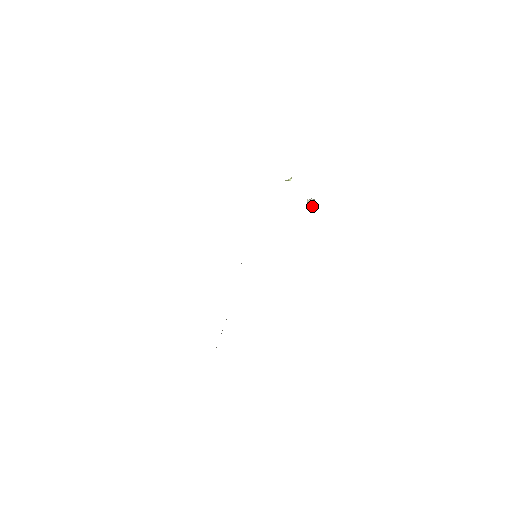
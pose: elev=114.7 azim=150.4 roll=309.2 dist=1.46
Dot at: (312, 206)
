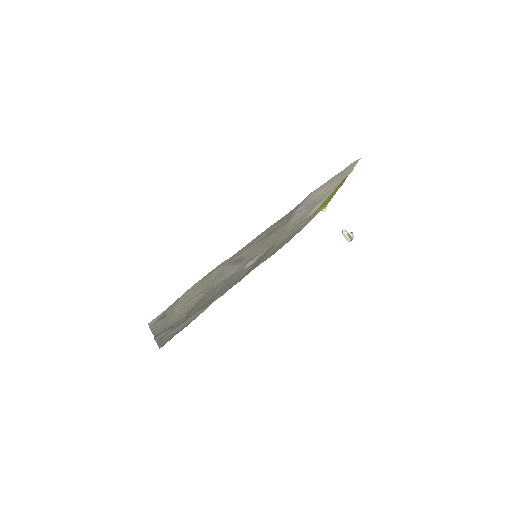
Dot at: (347, 237)
